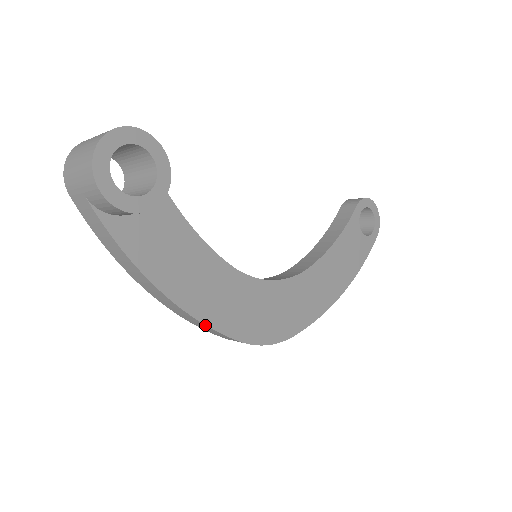
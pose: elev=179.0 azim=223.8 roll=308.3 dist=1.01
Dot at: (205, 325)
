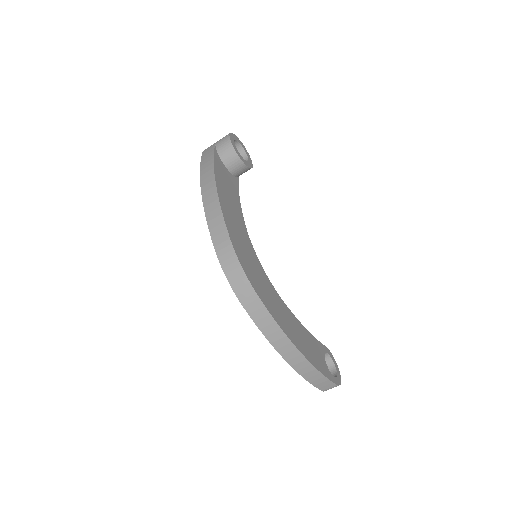
Dot at: (221, 209)
